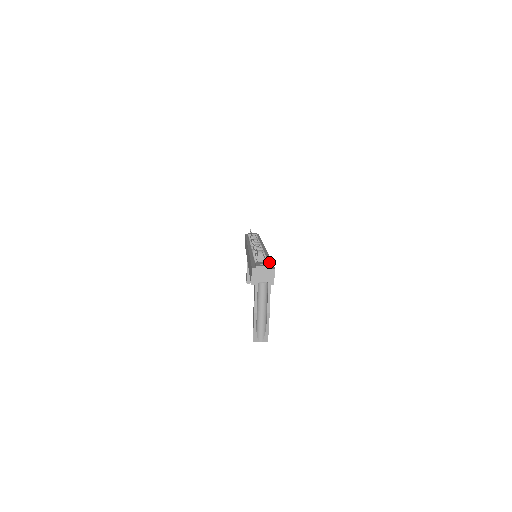
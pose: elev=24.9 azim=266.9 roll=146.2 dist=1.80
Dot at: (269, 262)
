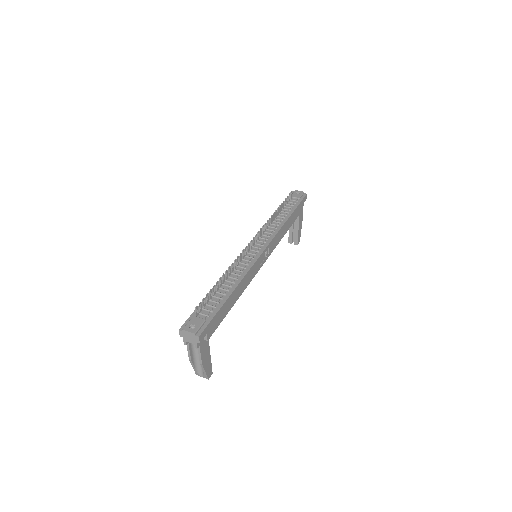
Dot at: (213, 312)
